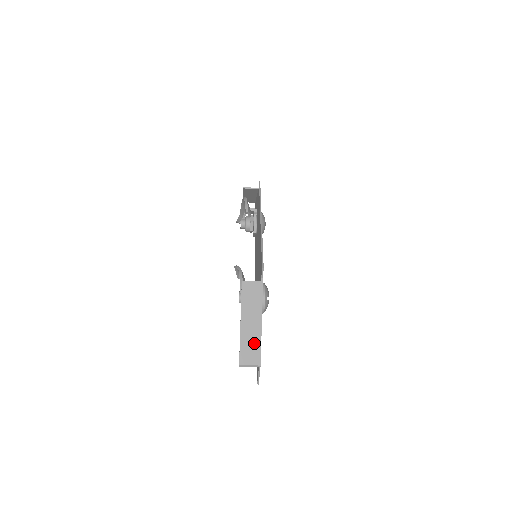
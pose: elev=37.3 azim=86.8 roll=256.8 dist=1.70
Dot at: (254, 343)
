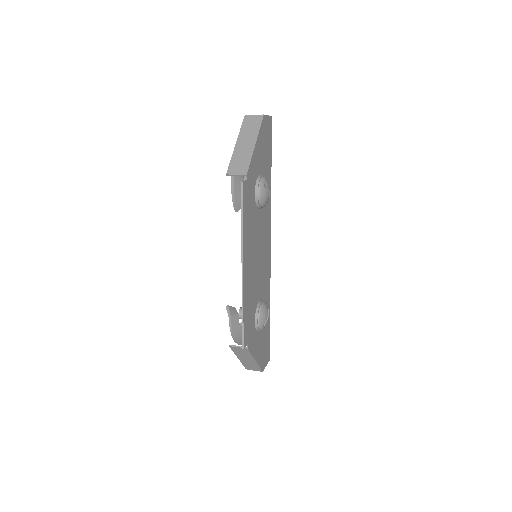
Dot at: (253, 366)
